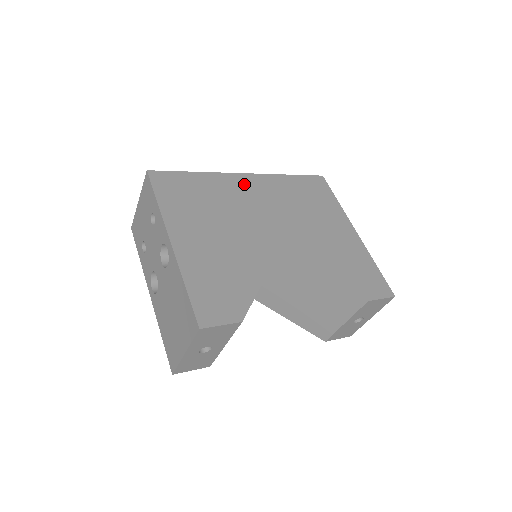
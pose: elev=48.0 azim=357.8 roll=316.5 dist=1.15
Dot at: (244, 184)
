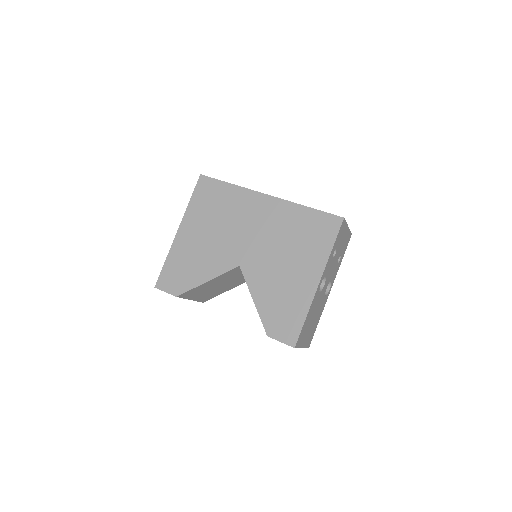
Dot at: (258, 204)
